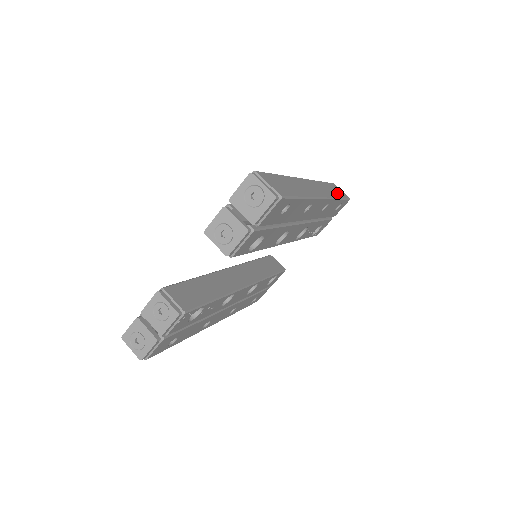
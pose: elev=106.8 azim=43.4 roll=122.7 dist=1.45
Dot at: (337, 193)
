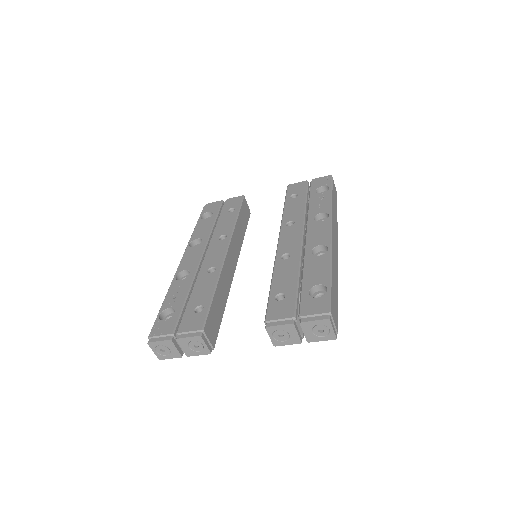
Dot at: (336, 206)
